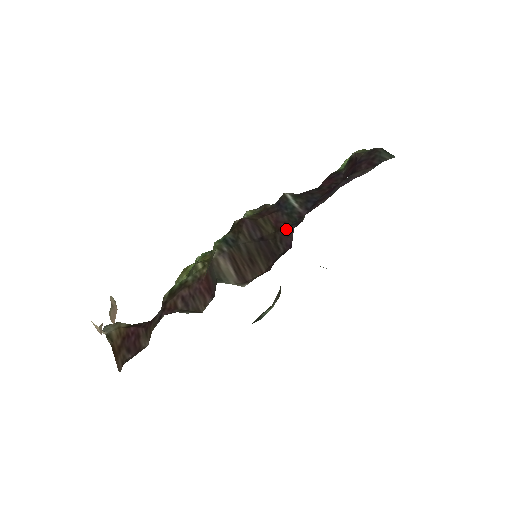
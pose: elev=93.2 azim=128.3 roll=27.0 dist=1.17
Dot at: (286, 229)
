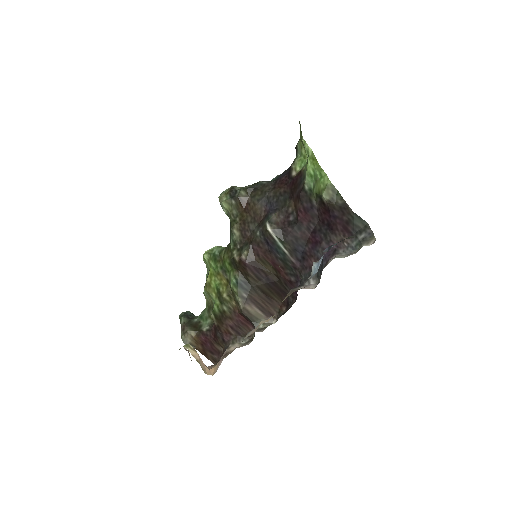
Dot at: (287, 278)
